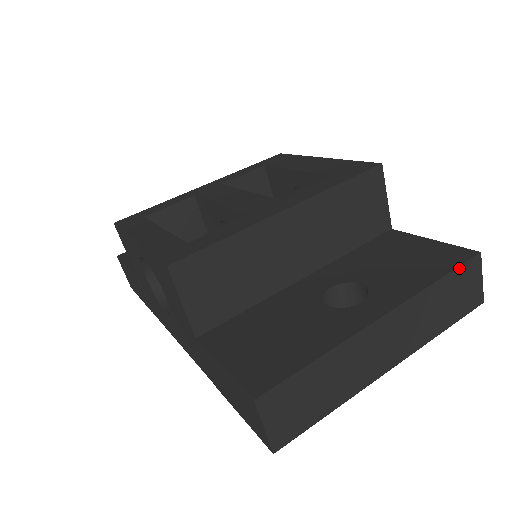
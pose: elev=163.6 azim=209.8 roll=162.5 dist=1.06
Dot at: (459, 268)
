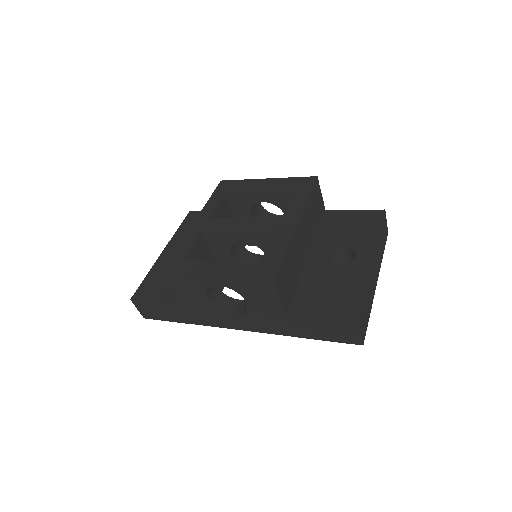
Dot at: (382, 222)
